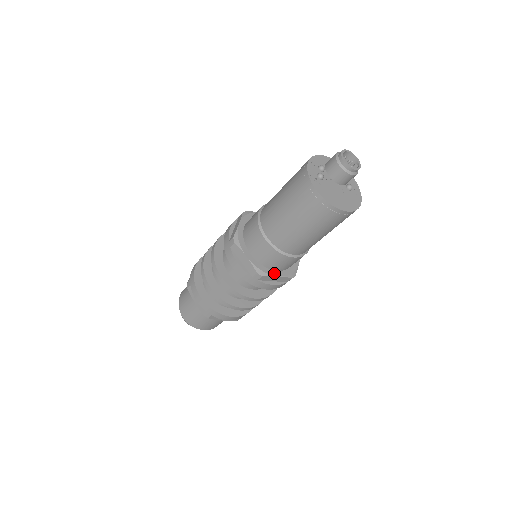
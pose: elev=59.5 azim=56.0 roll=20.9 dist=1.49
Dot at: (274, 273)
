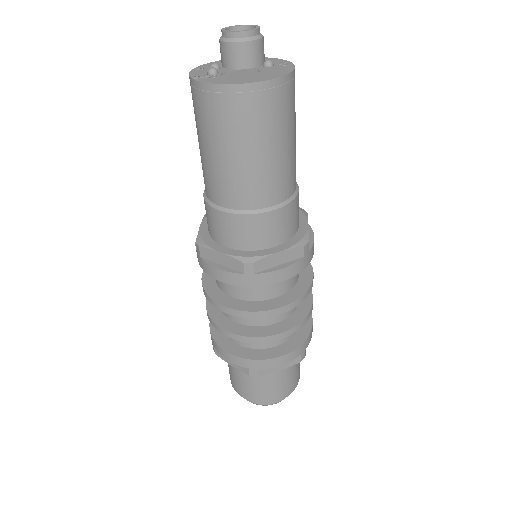
Dot at: (270, 251)
